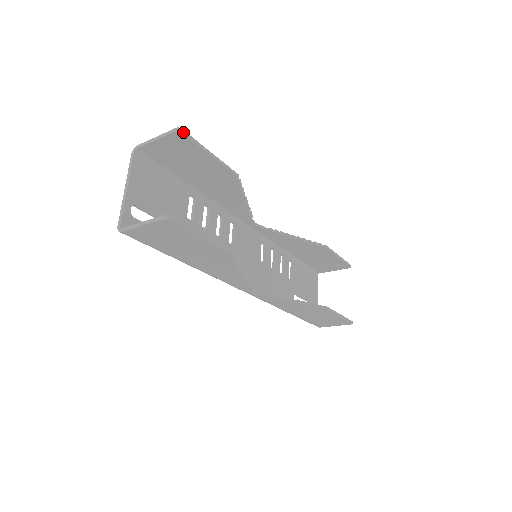
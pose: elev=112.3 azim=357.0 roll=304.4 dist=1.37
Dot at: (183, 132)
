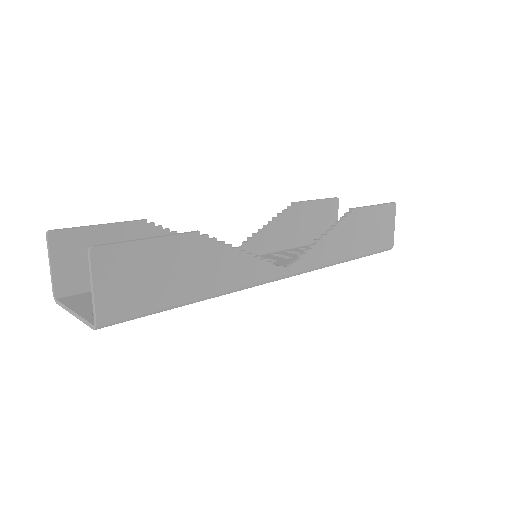
Dot at: (54, 230)
